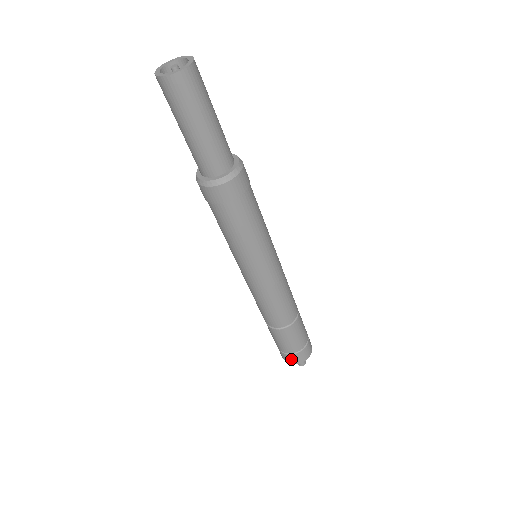
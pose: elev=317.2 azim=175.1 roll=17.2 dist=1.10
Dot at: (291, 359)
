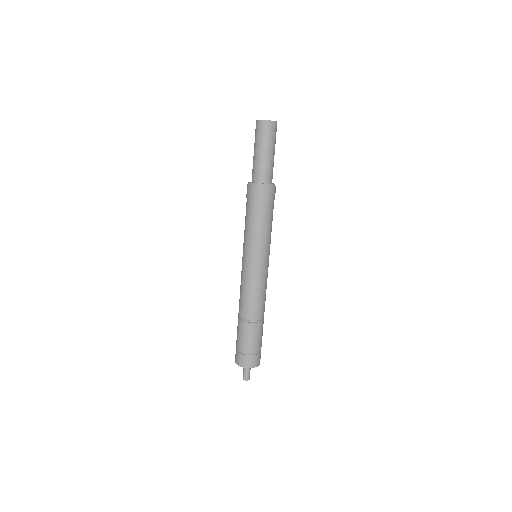
Dot at: (256, 360)
